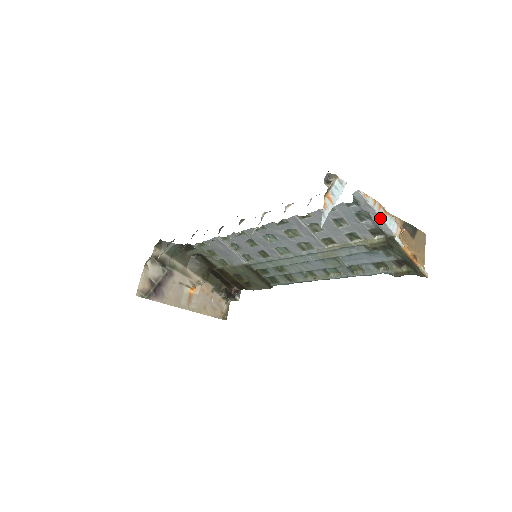
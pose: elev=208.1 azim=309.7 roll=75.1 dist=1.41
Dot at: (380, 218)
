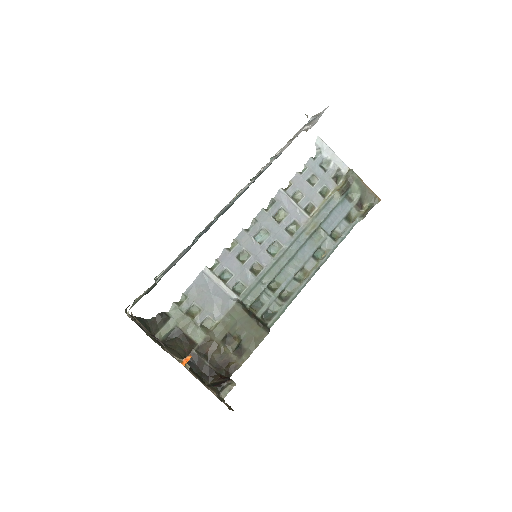
Dot at: (336, 156)
